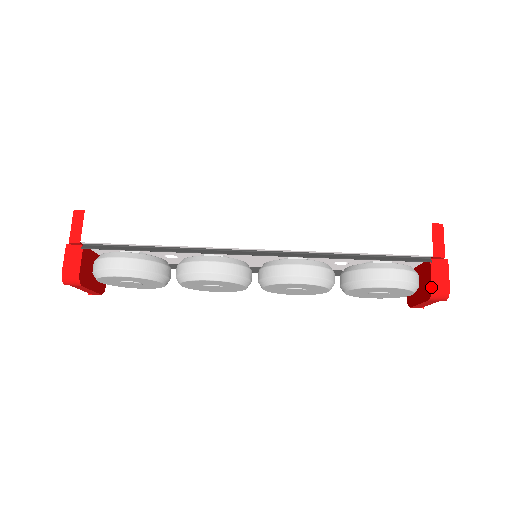
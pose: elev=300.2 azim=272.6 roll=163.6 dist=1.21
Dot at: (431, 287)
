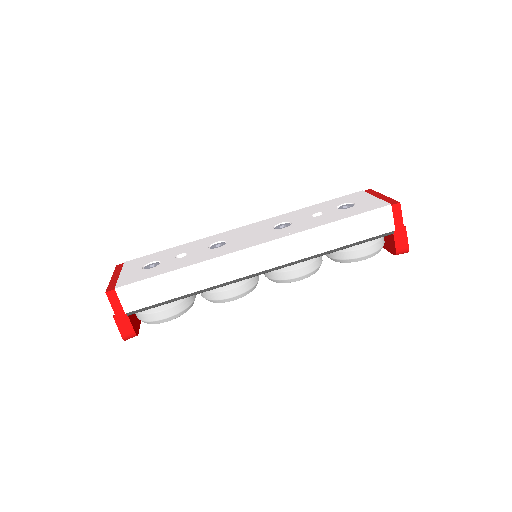
Dot at: (395, 250)
